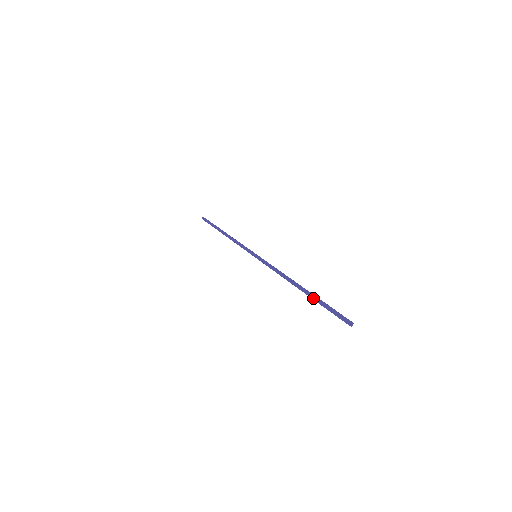
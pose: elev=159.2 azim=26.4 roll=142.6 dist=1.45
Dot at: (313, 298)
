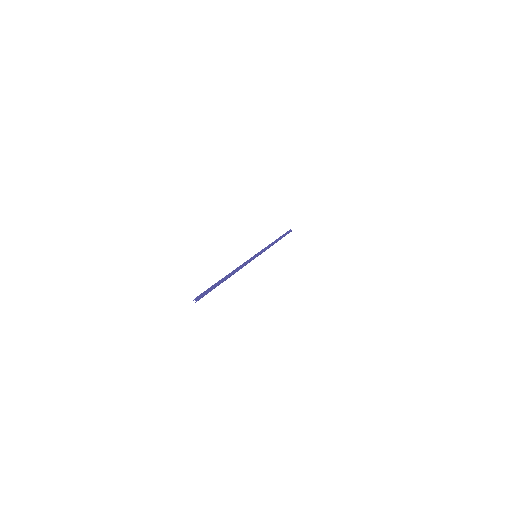
Dot at: (216, 283)
